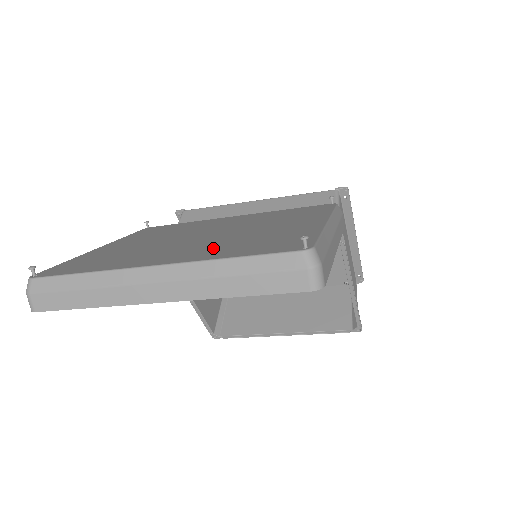
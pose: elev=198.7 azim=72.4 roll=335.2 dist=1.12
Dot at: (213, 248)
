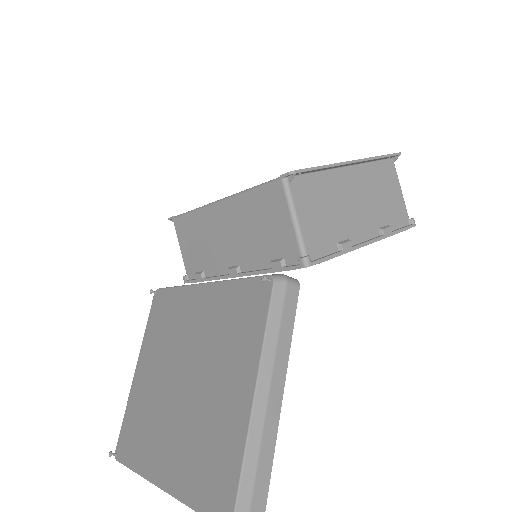
Dot at: (185, 456)
